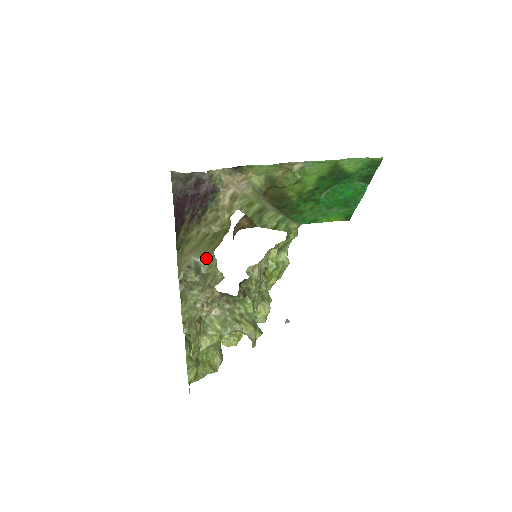
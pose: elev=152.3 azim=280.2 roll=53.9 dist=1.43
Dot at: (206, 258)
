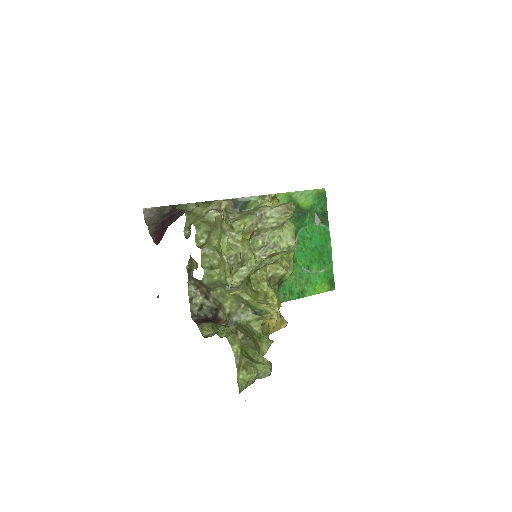
Dot at: (203, 204)
